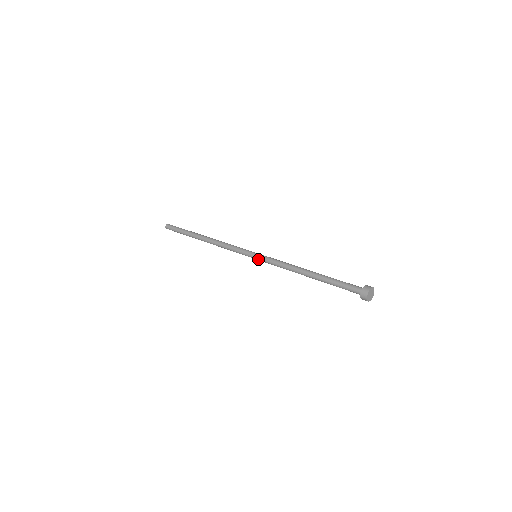
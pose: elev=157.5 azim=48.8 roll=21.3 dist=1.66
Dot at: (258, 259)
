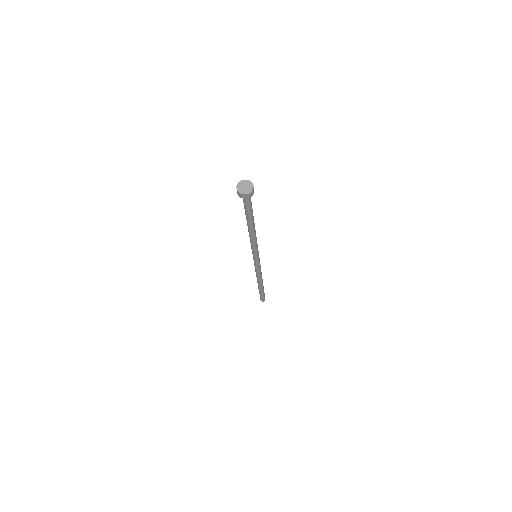
Dot at: occluded
